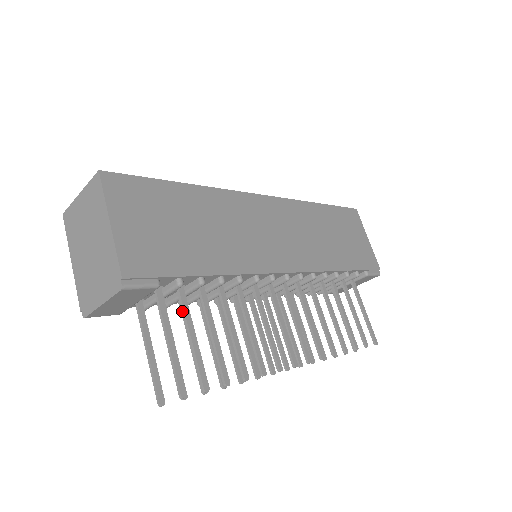
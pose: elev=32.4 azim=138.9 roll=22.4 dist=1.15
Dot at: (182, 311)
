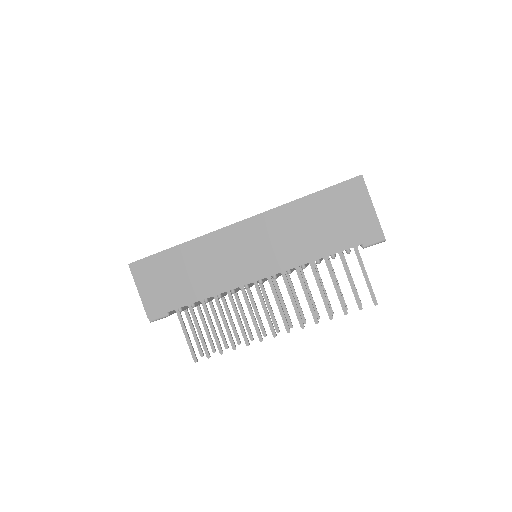
Dot at: (193, 318)
